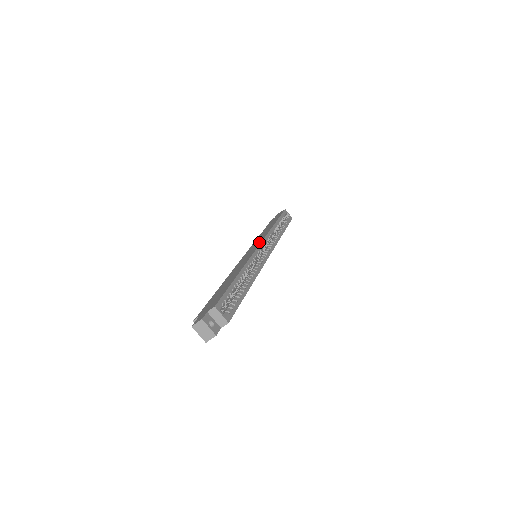
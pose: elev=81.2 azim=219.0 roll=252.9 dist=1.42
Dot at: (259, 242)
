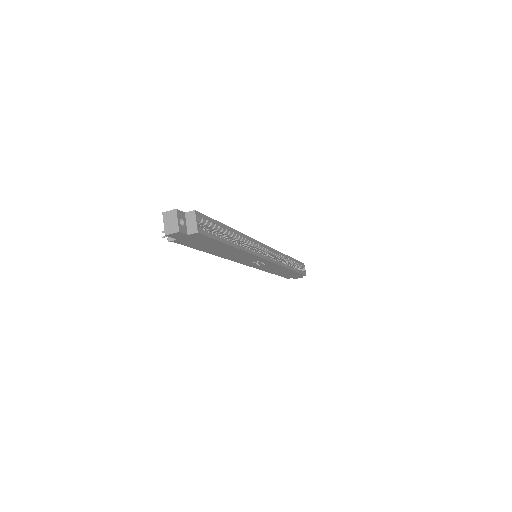
Dot at: occluded
